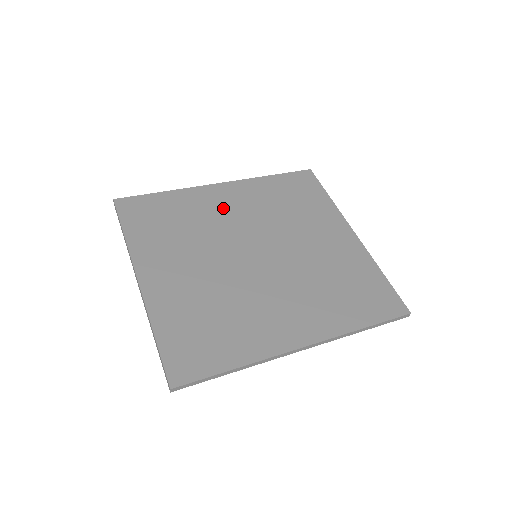
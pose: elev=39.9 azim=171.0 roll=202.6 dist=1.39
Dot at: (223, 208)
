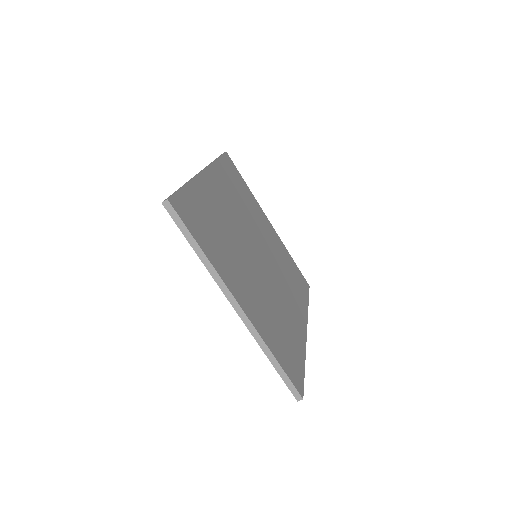
Dot at: (222, 204)
